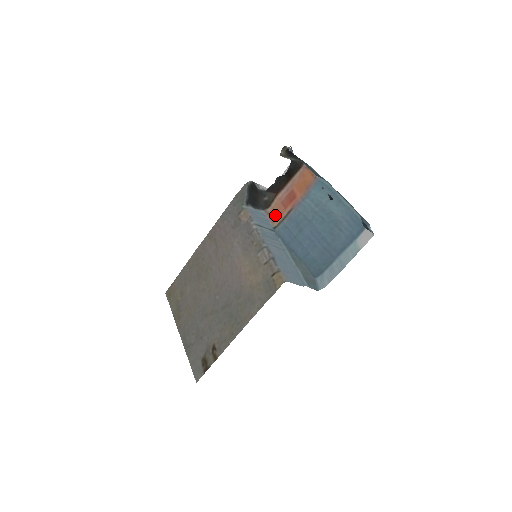
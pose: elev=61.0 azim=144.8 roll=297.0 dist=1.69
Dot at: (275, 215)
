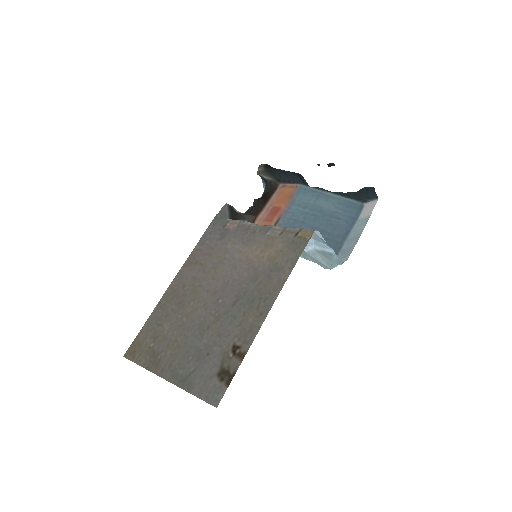
Dot at: occluded
